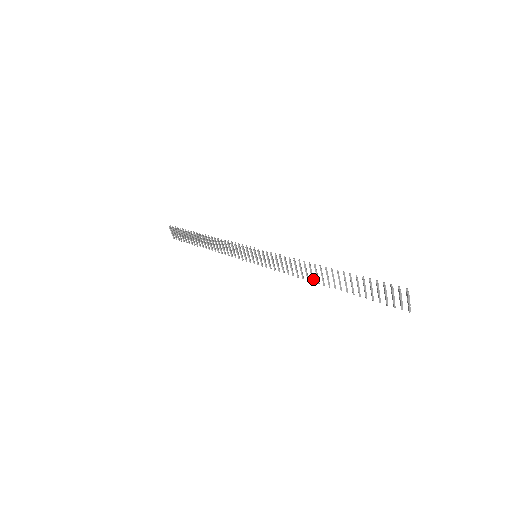
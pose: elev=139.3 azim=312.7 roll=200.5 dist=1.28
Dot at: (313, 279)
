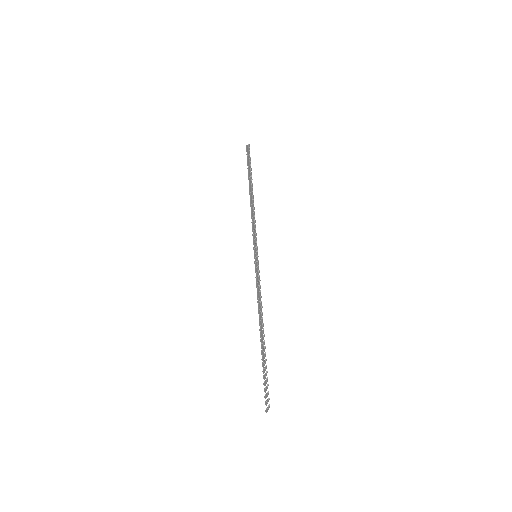
Dot at: occluded
